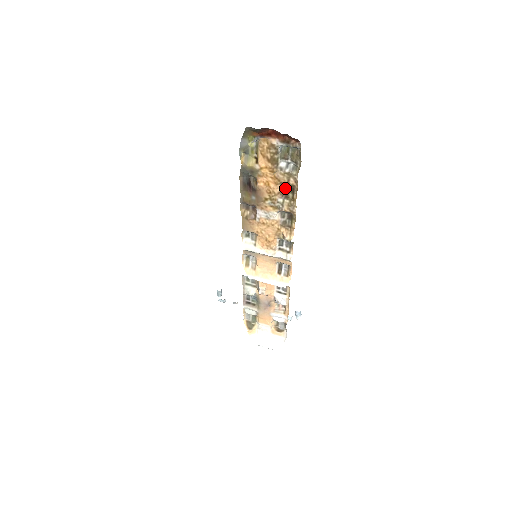
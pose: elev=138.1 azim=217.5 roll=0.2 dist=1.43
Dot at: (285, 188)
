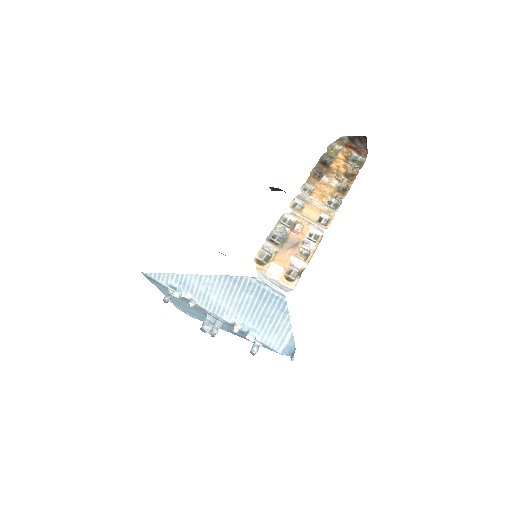
Dot at: (347, 174)
